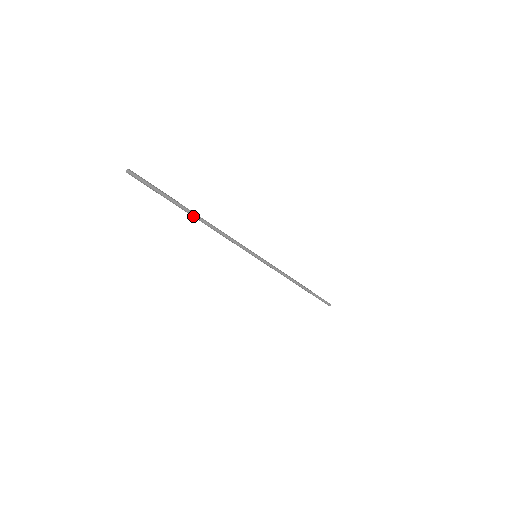
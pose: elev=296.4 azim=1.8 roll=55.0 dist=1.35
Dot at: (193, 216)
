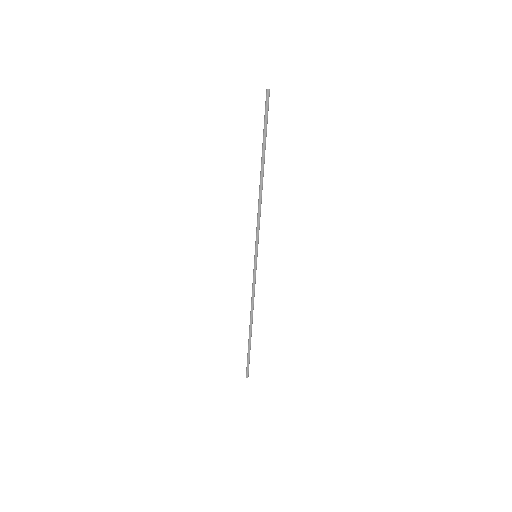
Dot at: (261, 169)
